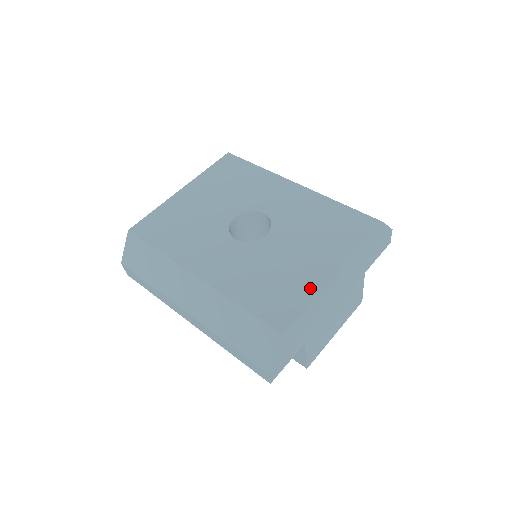
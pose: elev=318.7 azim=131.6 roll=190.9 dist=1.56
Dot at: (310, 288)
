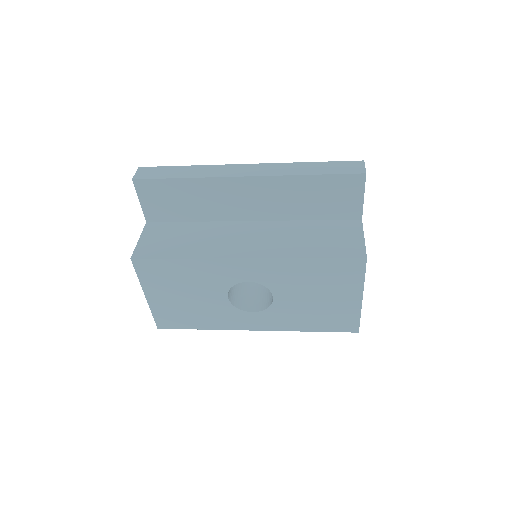
Dot at: occluded
